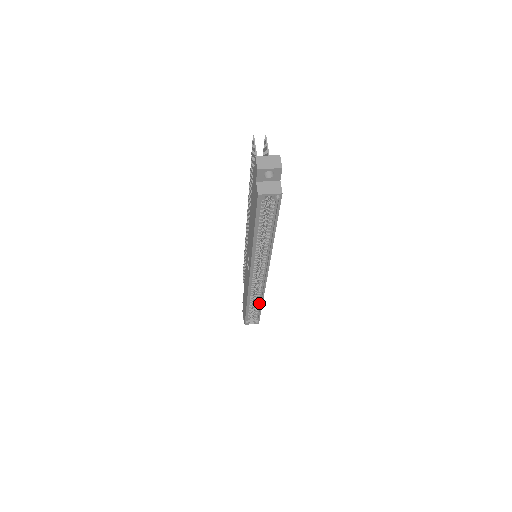
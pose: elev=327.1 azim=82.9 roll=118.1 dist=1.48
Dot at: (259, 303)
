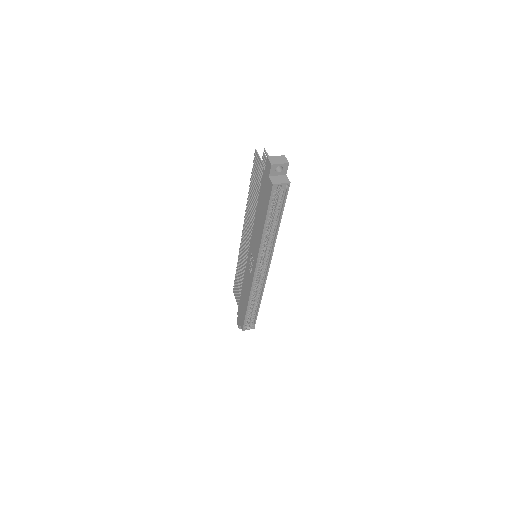
Dot at: (257, 303)
